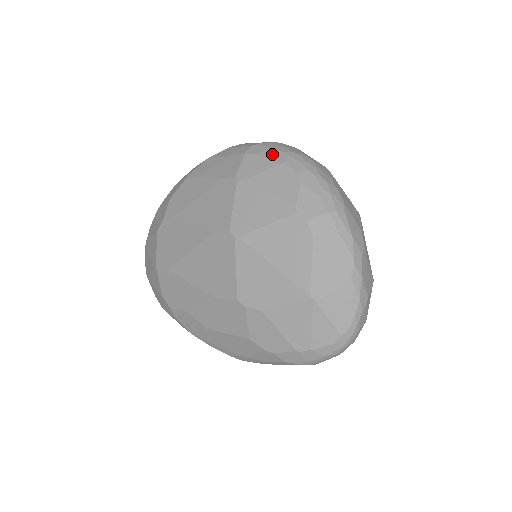
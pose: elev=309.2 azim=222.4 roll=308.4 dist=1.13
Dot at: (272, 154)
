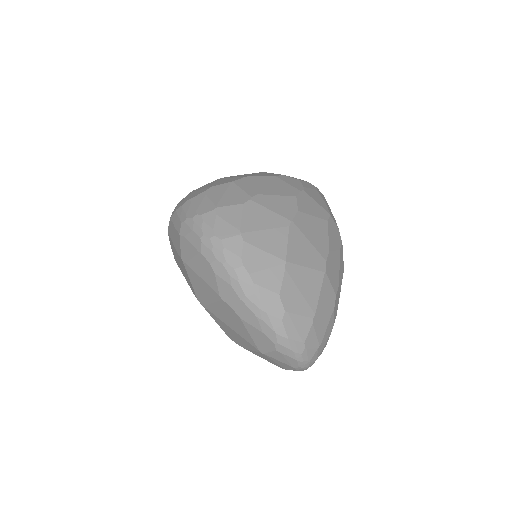
Dot at: (193, 239)
